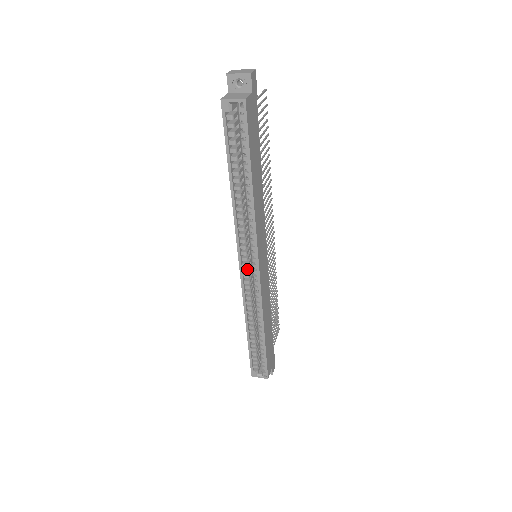
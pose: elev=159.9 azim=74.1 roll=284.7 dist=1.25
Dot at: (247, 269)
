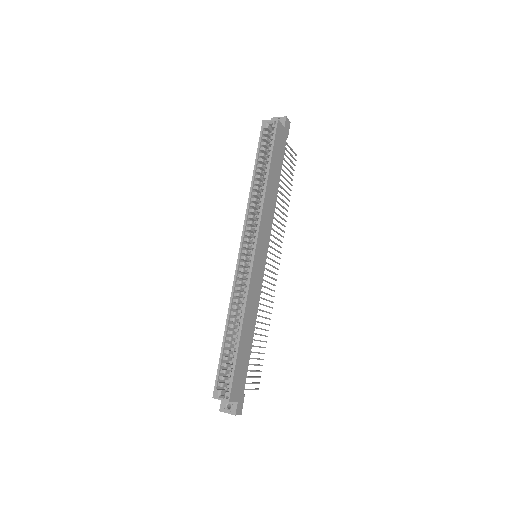
Dot at: occluded
